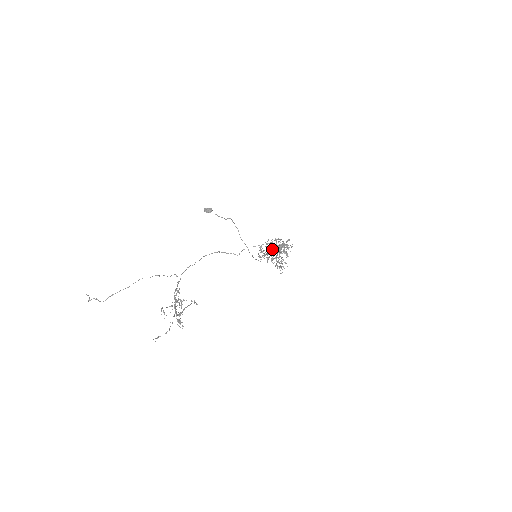
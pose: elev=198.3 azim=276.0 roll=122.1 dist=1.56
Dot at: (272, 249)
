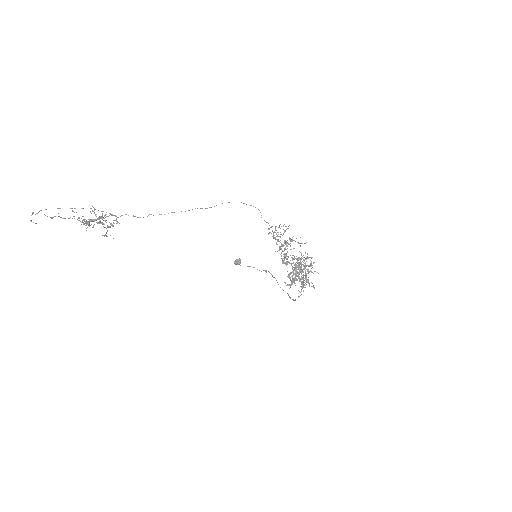
Dot at: (281, 253)
